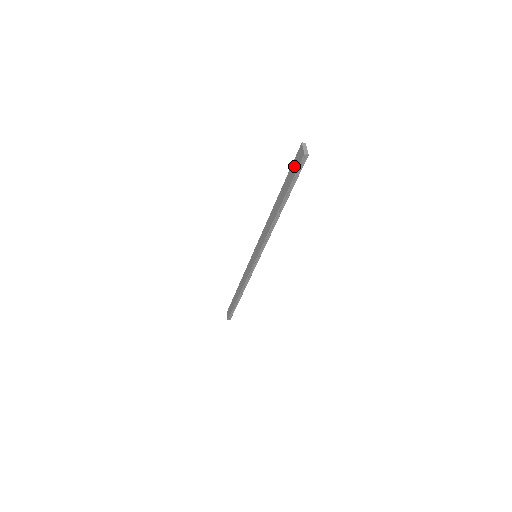
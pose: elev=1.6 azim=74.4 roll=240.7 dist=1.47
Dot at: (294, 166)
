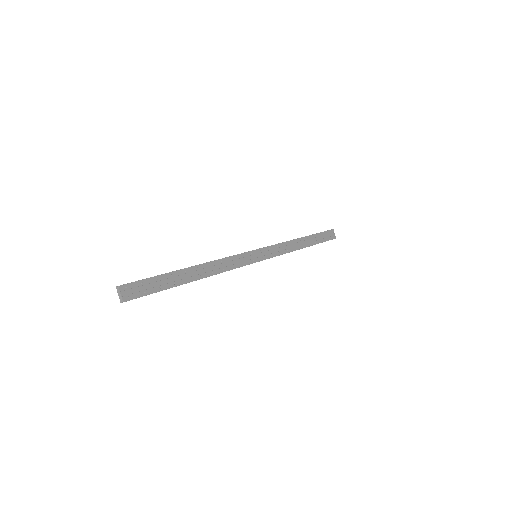
Dot at: (141, 287)
